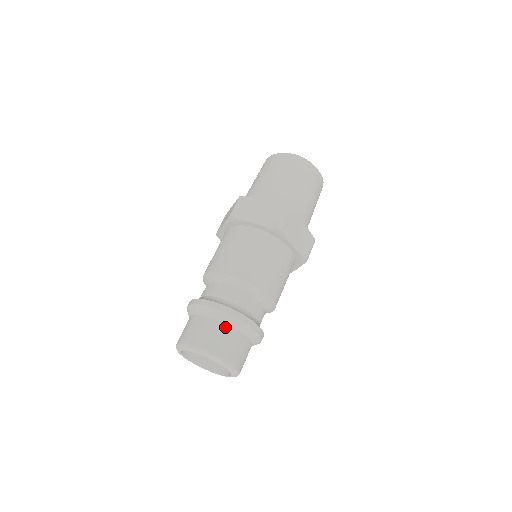
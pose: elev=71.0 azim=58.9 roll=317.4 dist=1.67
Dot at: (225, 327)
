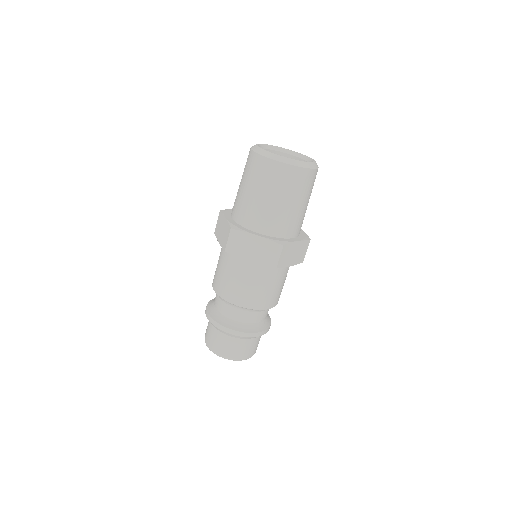
Dot at: (240, 341)
